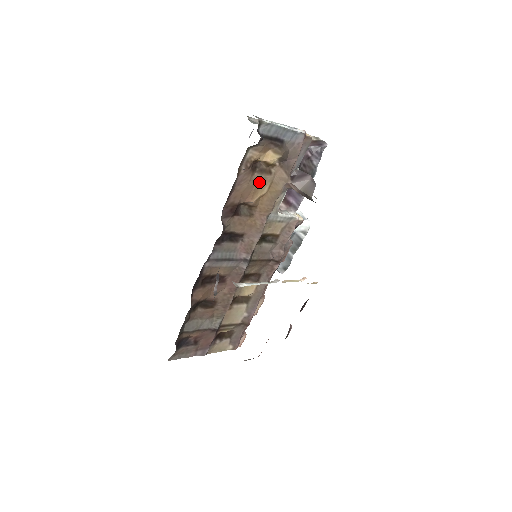
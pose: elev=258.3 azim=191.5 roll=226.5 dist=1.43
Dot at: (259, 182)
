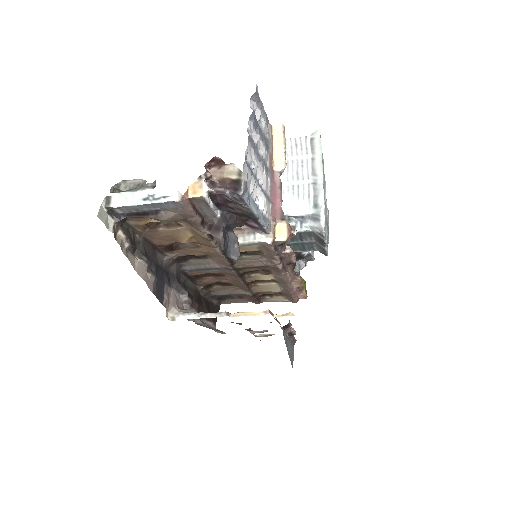
Dot at: (173, 233)
